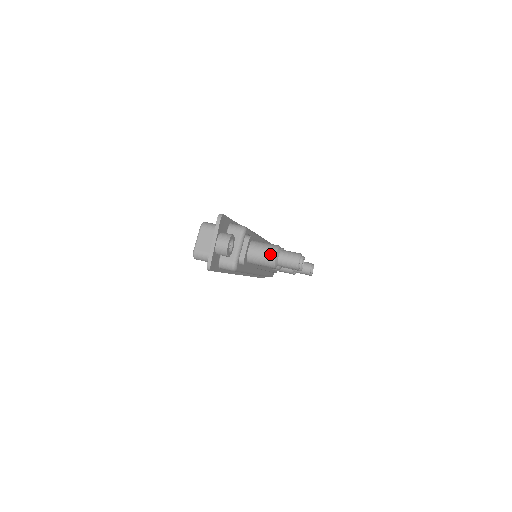
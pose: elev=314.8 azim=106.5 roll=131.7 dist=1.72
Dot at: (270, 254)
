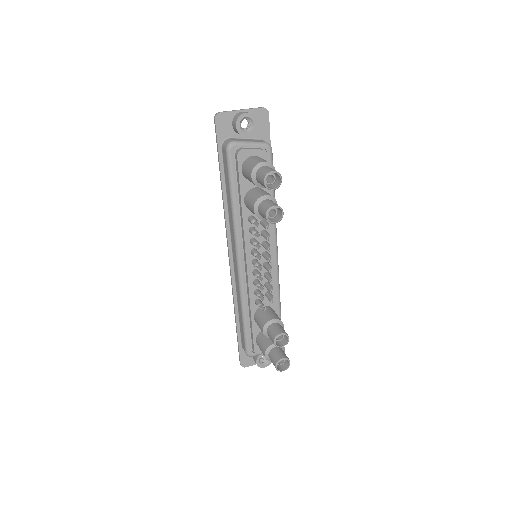
Dot at: (262, 160)
